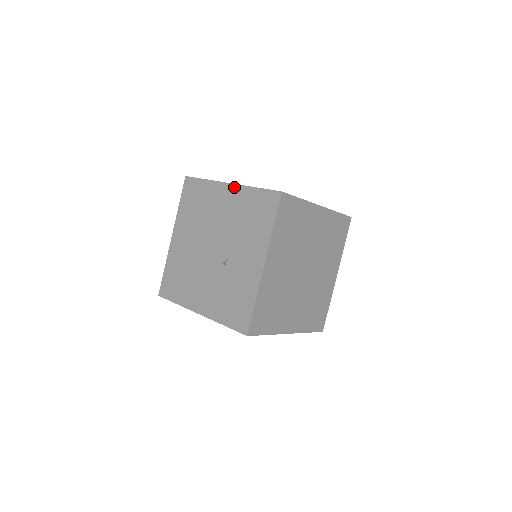
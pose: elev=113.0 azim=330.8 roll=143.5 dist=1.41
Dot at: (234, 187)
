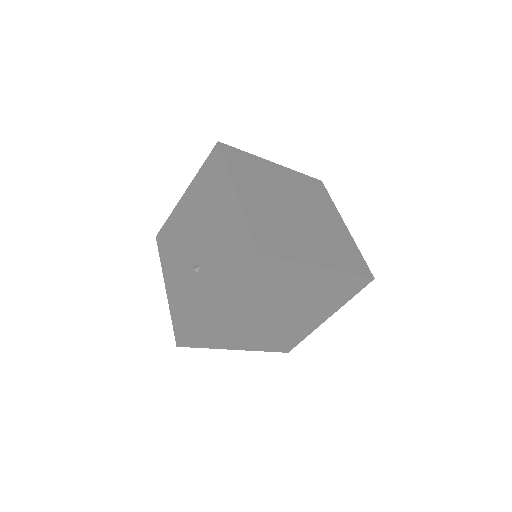
Dot at: (236, 201)
